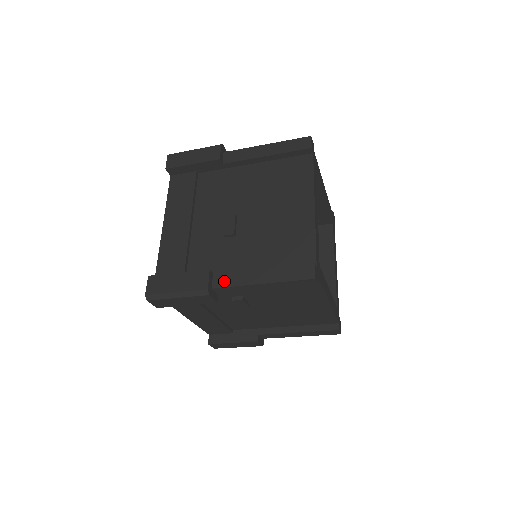
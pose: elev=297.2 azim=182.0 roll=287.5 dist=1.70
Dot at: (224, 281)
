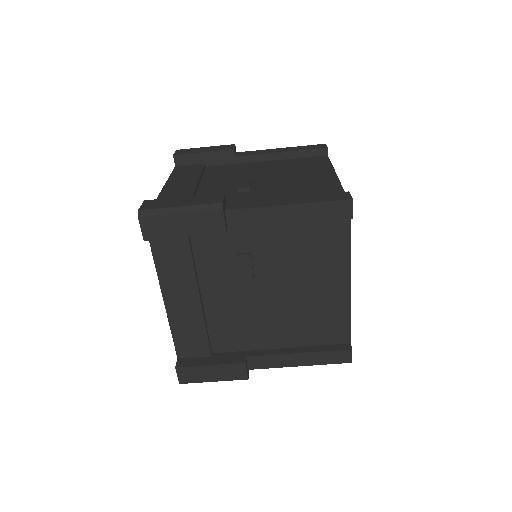
Dot at: (240, 205)
